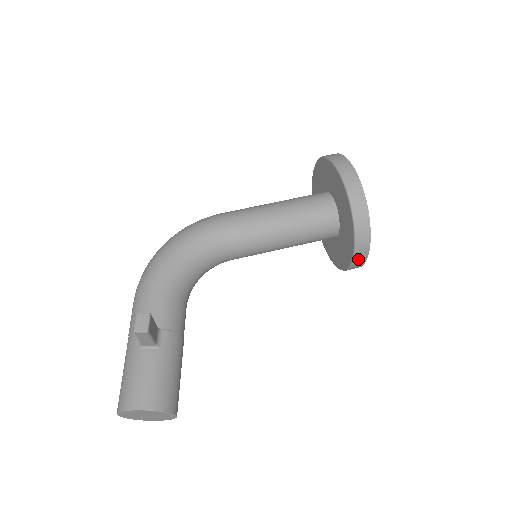
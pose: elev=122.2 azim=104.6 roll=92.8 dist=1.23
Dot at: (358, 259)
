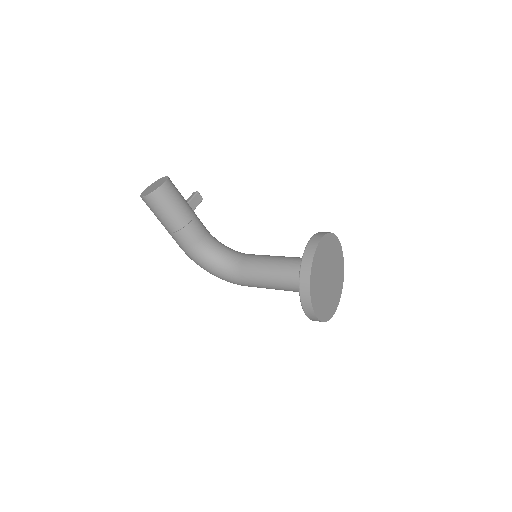
Dot at: (313, 240)
